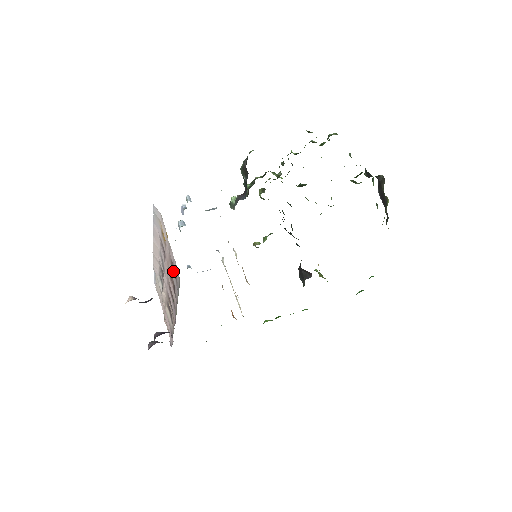
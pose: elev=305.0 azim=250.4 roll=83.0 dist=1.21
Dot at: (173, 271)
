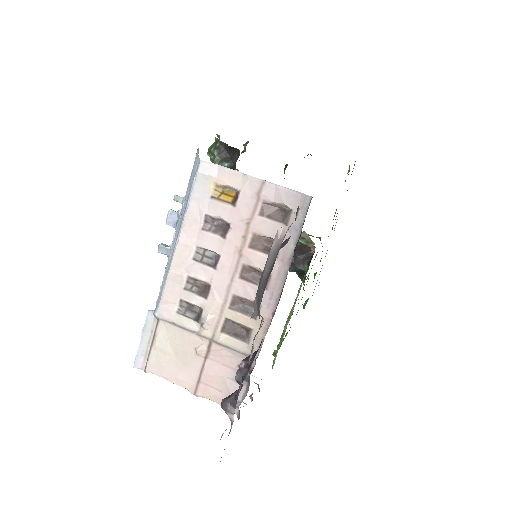
Dot at: (271, 218)
